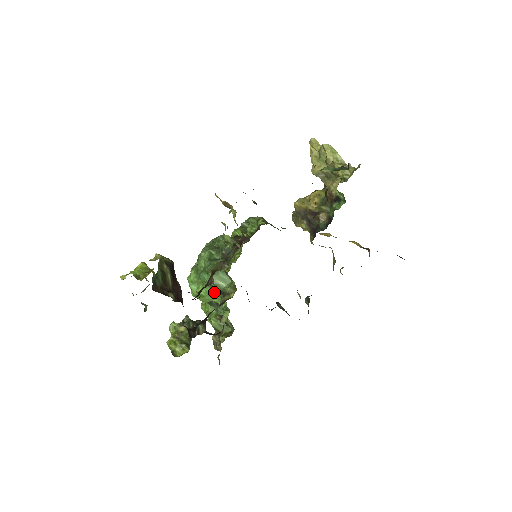
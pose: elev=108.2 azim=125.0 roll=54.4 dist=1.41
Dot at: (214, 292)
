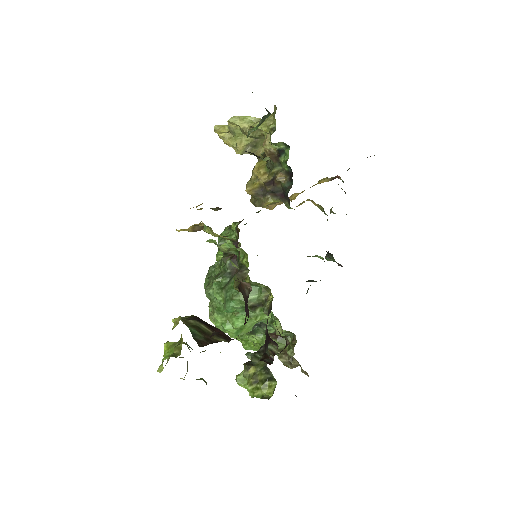
Dot at: (251, 311)
